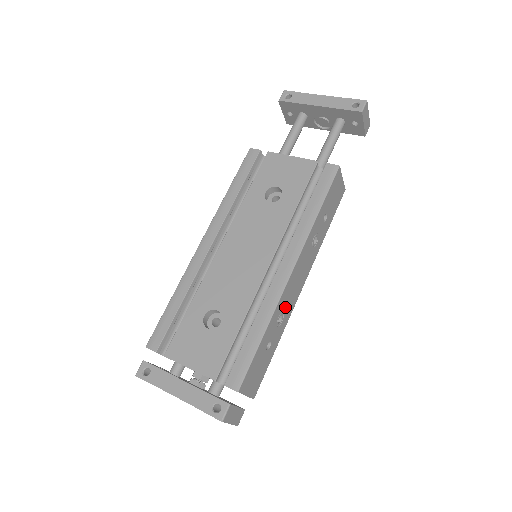
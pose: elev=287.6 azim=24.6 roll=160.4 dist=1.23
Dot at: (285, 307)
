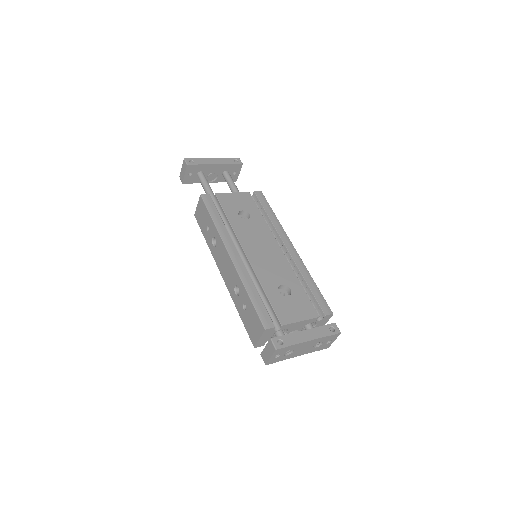
Dot at: occluded
